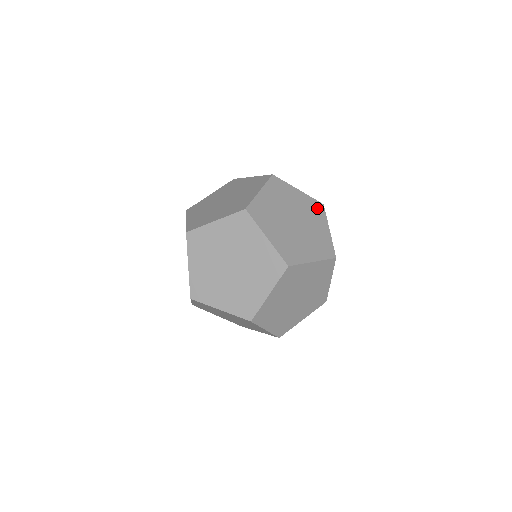
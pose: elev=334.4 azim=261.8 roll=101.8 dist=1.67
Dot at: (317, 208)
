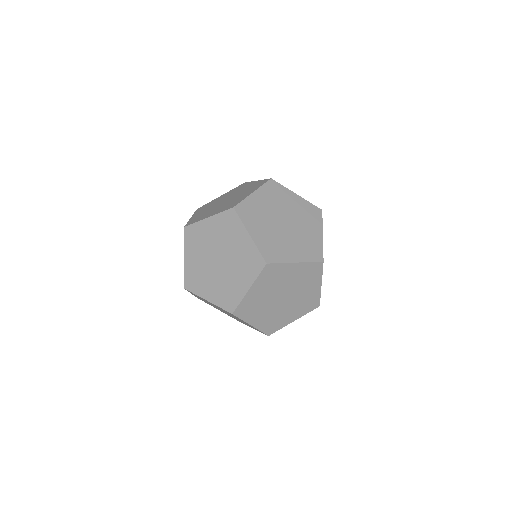
Dot at: (313, 213)
